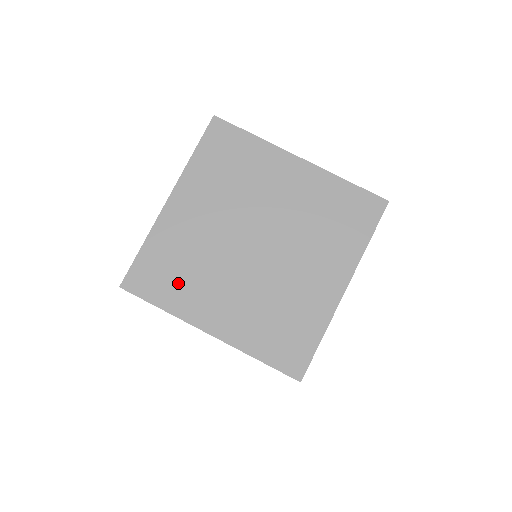
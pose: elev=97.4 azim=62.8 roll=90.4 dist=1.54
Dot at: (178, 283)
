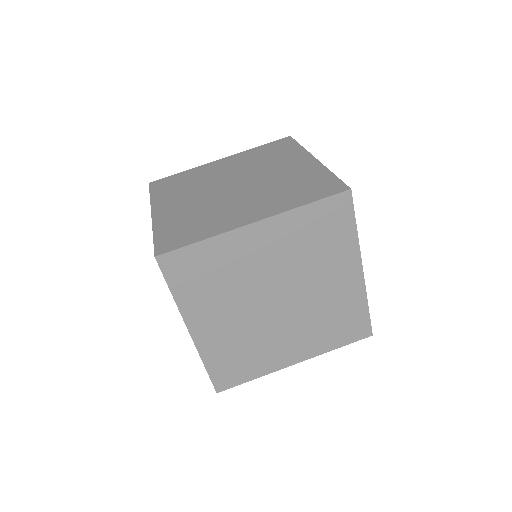
Dot at: (250, 361)
